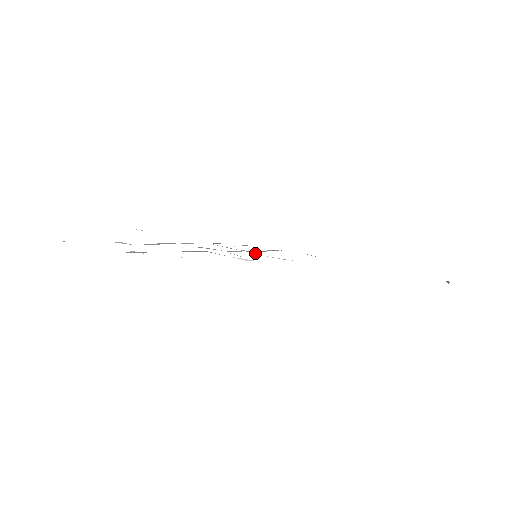
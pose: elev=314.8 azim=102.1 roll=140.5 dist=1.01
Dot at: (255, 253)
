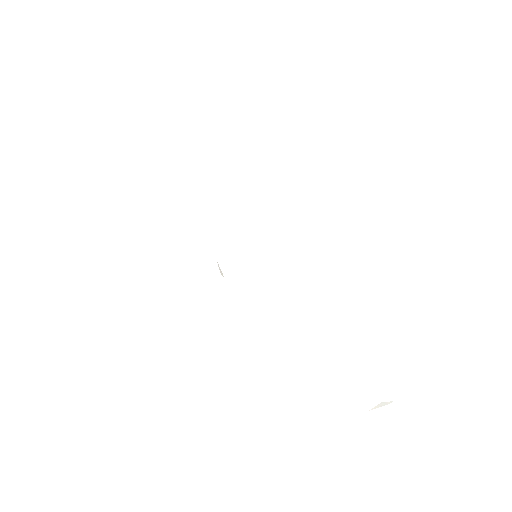
Dot at: occluded
